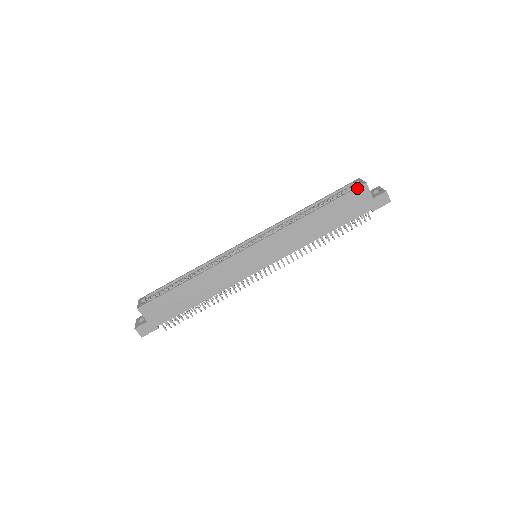
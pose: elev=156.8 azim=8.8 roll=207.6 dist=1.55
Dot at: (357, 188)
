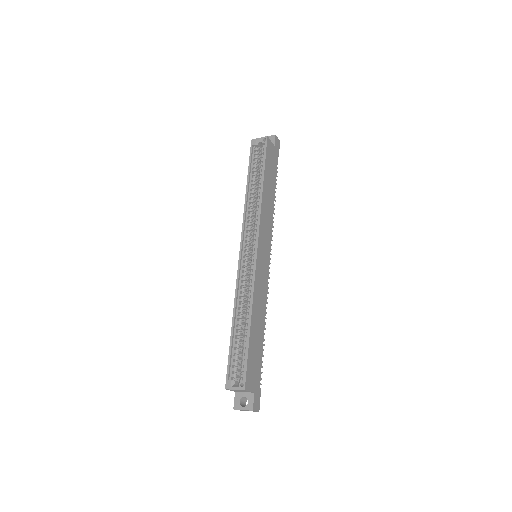
Dot at: (267, 144)
